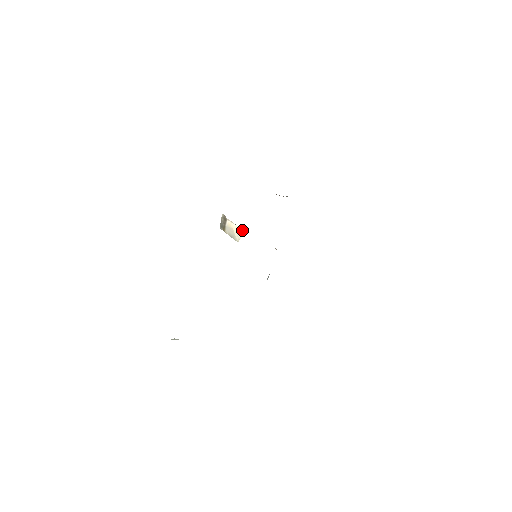
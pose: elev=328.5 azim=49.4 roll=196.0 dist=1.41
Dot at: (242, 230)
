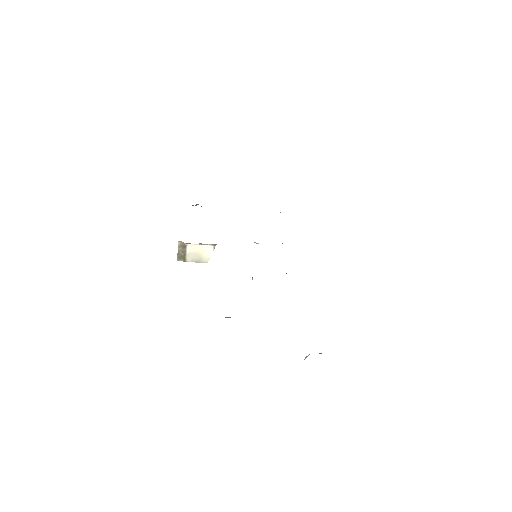
Dot at: (210, 246)
